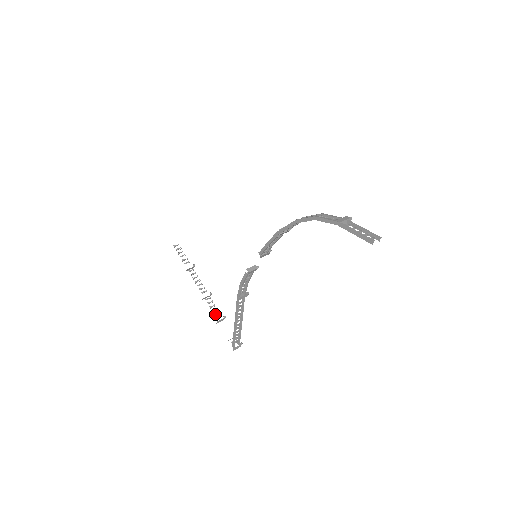
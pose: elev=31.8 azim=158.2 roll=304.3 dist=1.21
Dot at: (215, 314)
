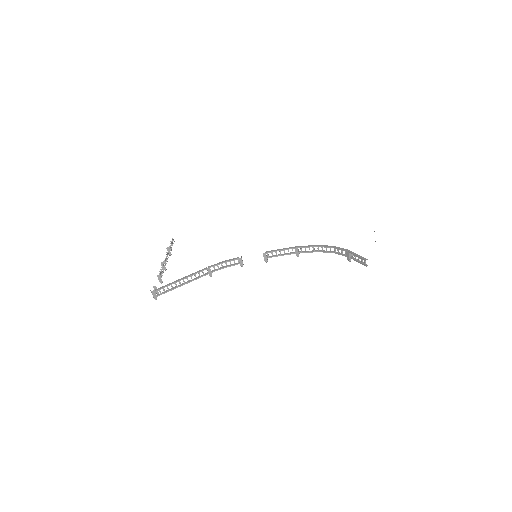
Dot at: (160, 273)
